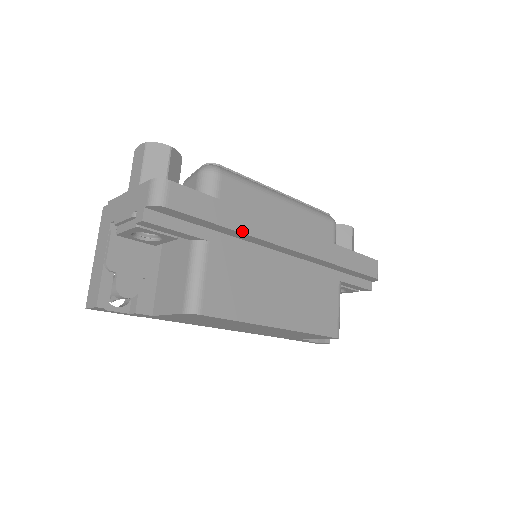
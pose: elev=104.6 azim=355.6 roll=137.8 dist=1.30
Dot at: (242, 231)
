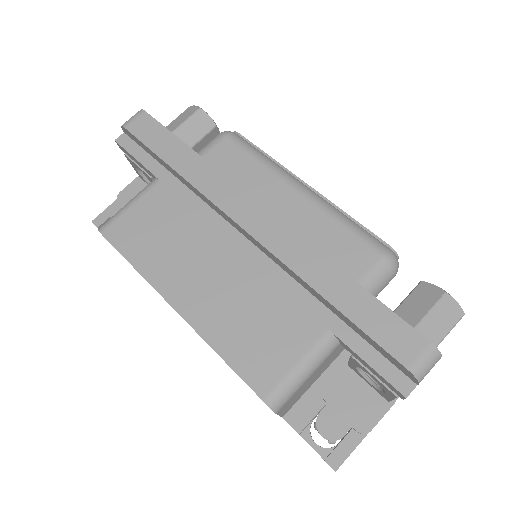
Dot at: (186, 177)
